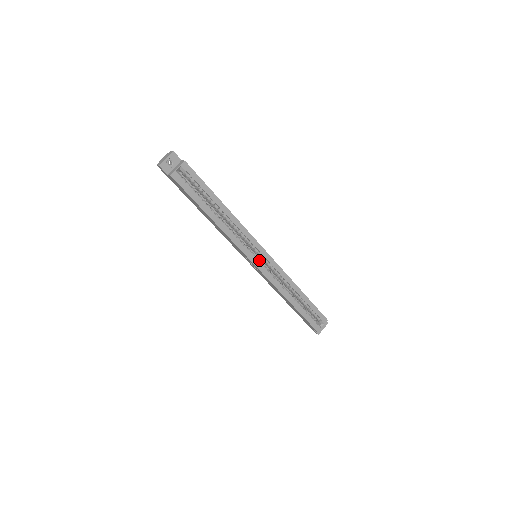
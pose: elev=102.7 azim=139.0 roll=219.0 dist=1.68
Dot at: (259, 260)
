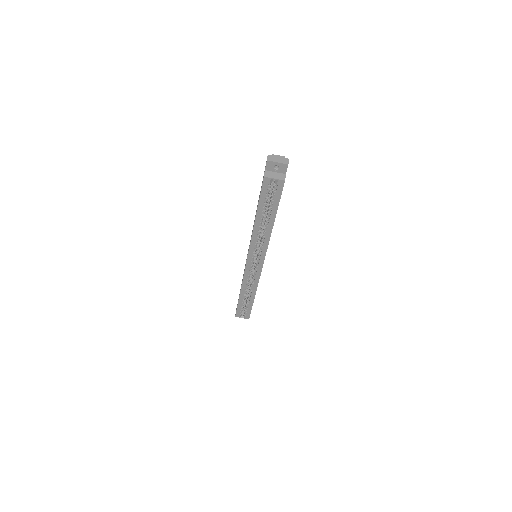
Dot at: (253, 262)
